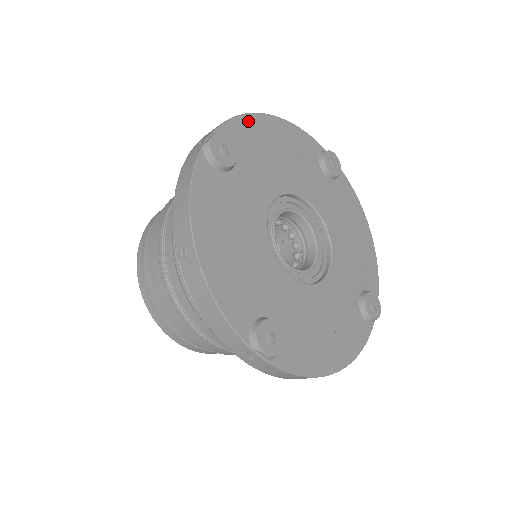
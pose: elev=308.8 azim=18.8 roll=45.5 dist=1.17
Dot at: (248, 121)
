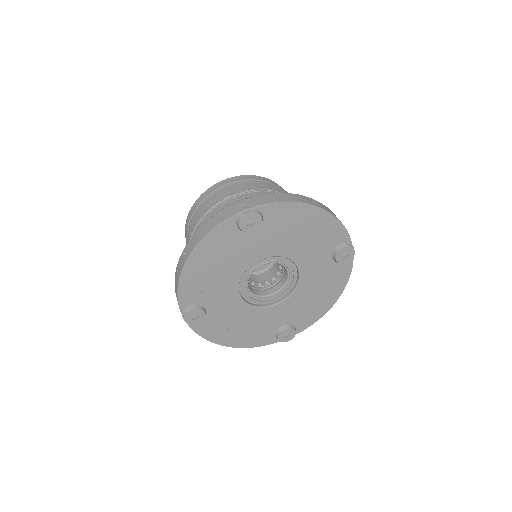
Dot at: (294, 207)
